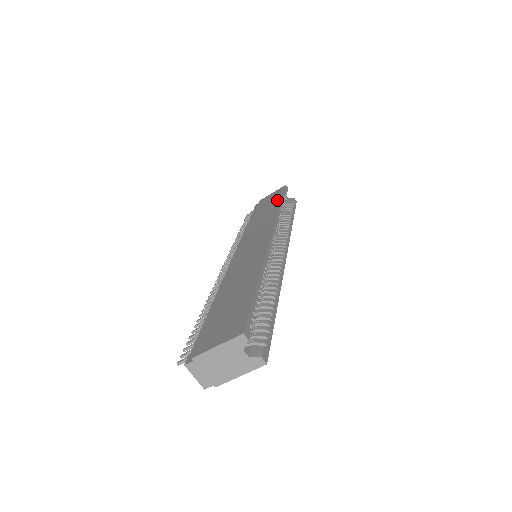
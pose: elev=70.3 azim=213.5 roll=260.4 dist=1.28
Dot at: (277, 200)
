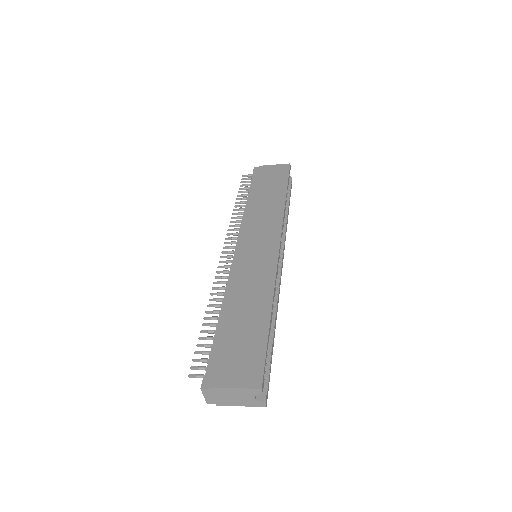
Dot at: (282, 187)
